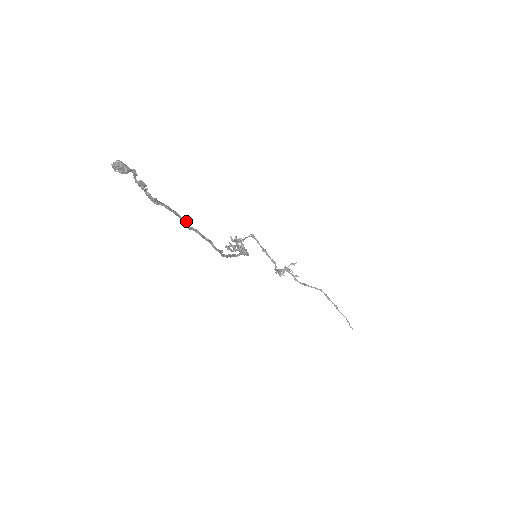
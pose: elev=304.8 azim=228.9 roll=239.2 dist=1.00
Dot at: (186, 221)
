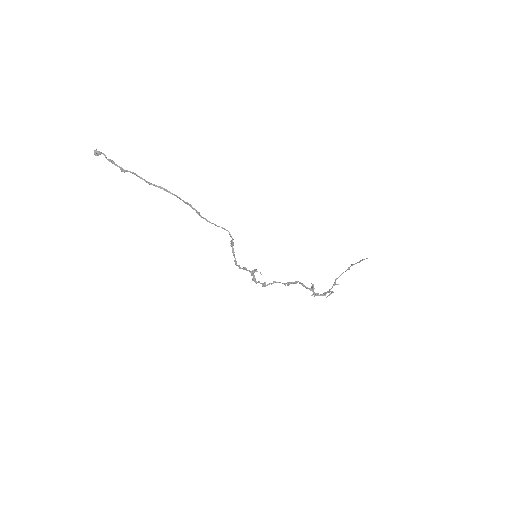
Dot at: occluded
